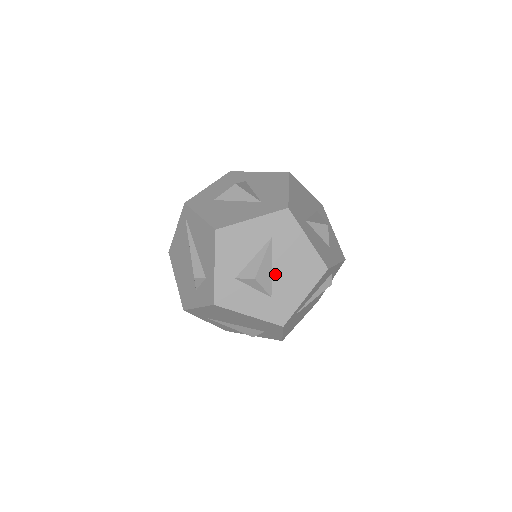
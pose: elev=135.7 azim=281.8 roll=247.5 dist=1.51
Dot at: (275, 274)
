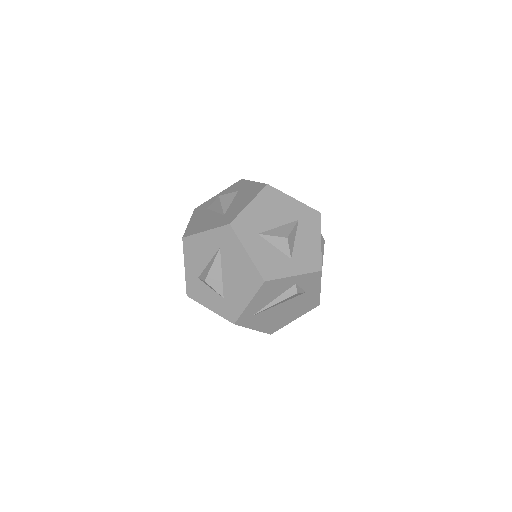
Dot at: (225, 279)
